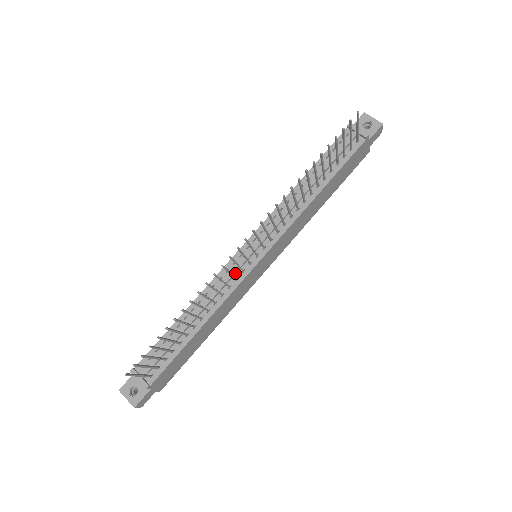
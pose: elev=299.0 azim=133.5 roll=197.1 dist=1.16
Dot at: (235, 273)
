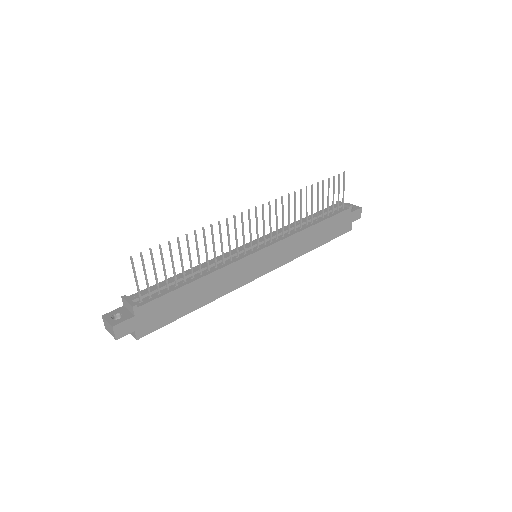
Dot at: (238, 253)
